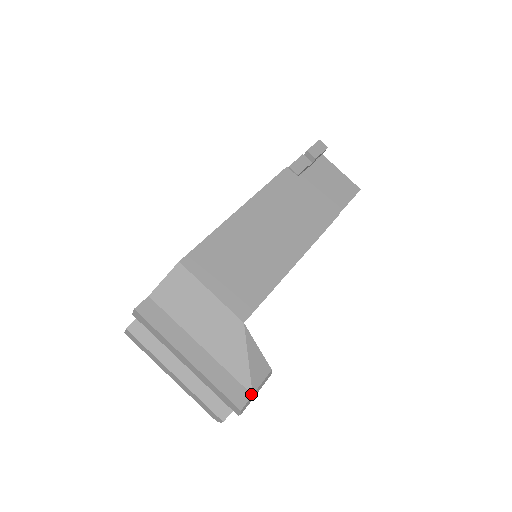
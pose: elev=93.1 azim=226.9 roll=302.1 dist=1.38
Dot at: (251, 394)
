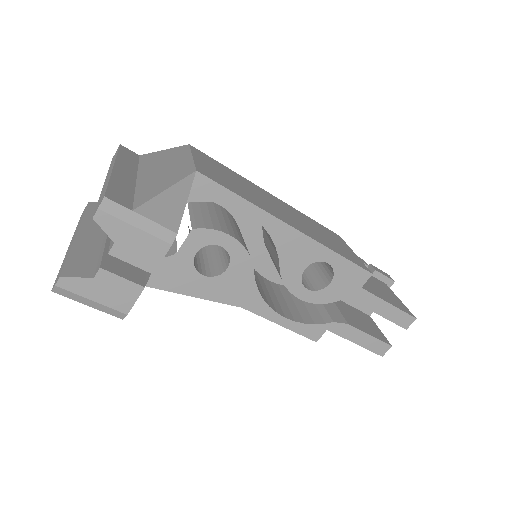
Dot at: (132, 209)
